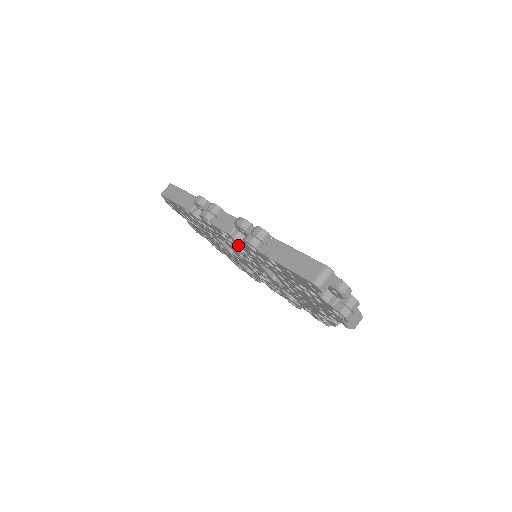
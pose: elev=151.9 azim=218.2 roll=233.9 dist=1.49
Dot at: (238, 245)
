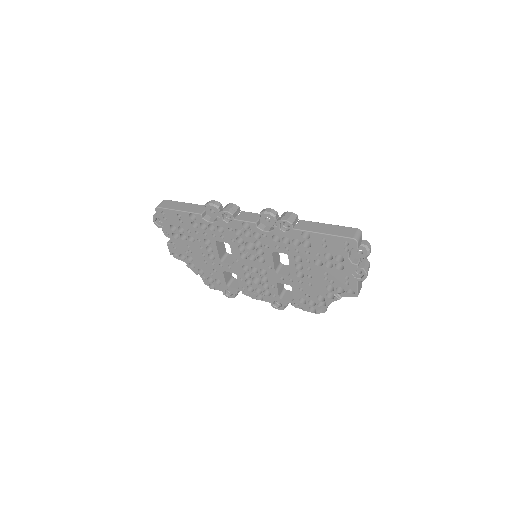
Dot at: (255, 237)
